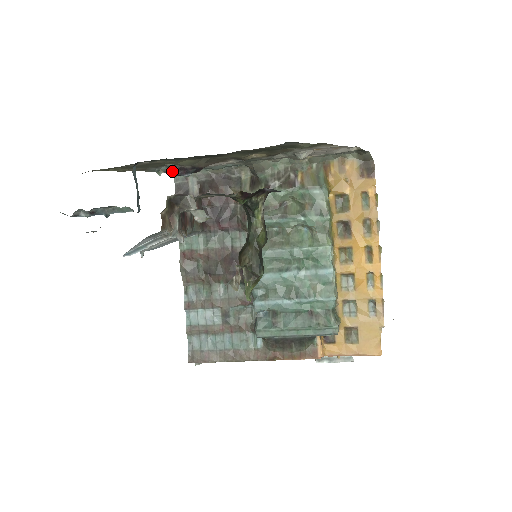
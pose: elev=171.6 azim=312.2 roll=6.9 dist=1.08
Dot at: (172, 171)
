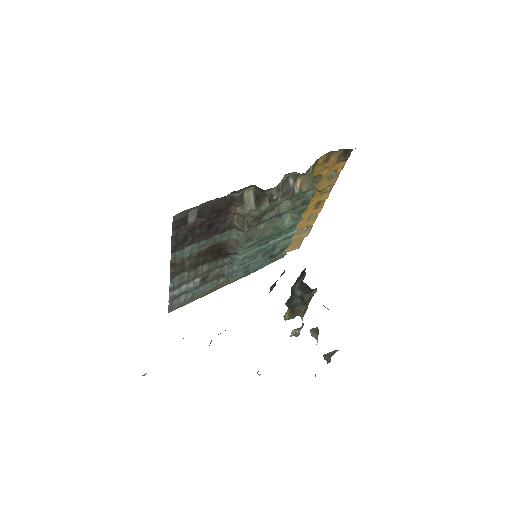
Dot at: occluded
